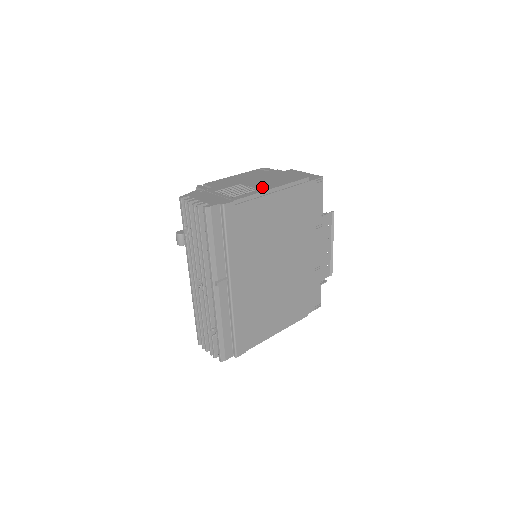
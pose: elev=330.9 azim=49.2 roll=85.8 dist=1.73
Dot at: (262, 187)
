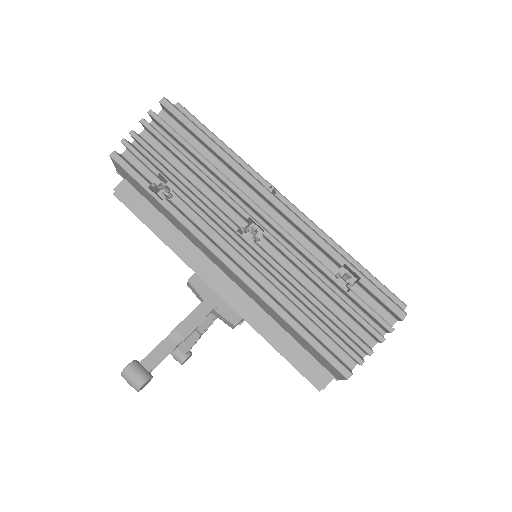
Dot at: occluded
